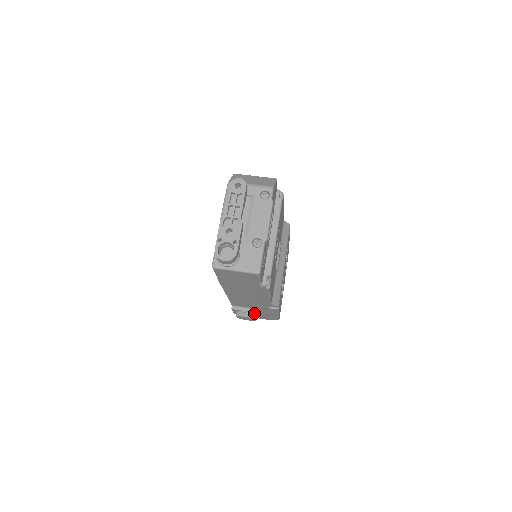
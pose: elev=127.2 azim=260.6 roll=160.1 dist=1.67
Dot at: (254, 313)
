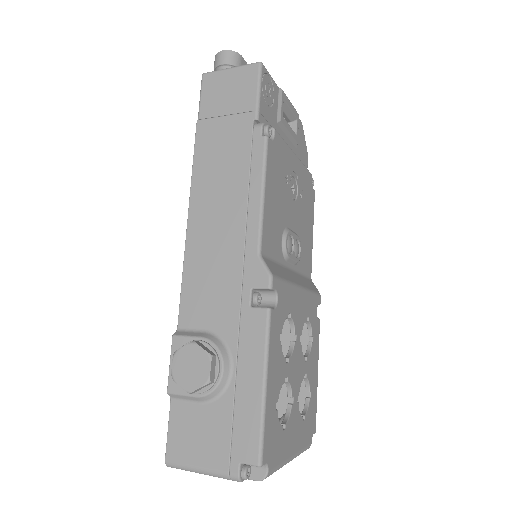
Dot at: (214, 349)
